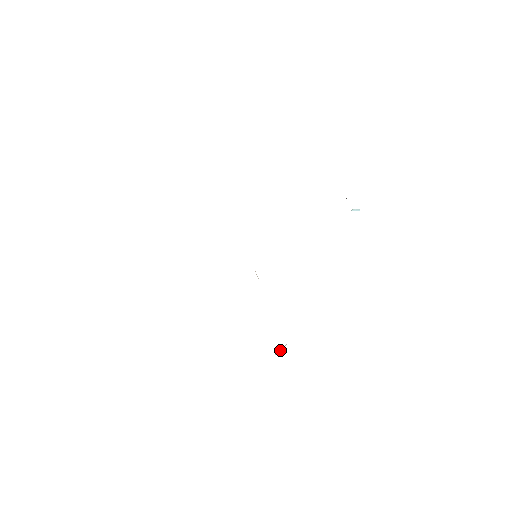
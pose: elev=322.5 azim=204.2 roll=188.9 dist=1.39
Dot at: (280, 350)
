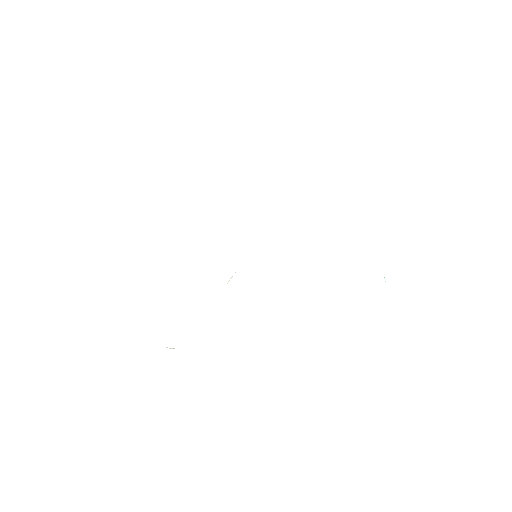
Dot at: (170, 348)
